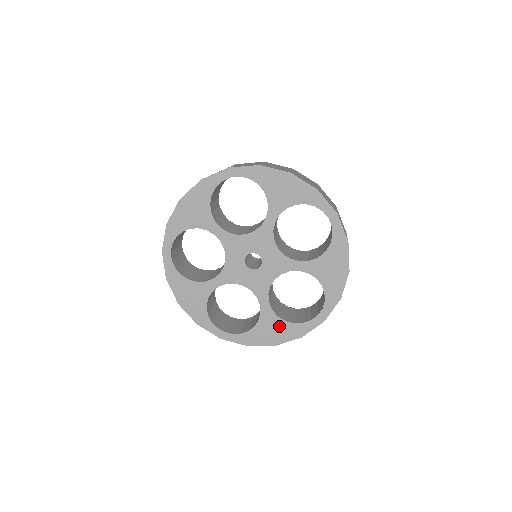
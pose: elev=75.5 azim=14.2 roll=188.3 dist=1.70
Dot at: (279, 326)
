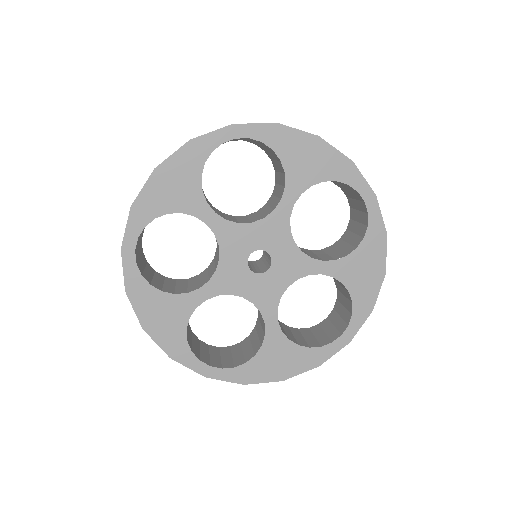
Dot at: (289, 353)
